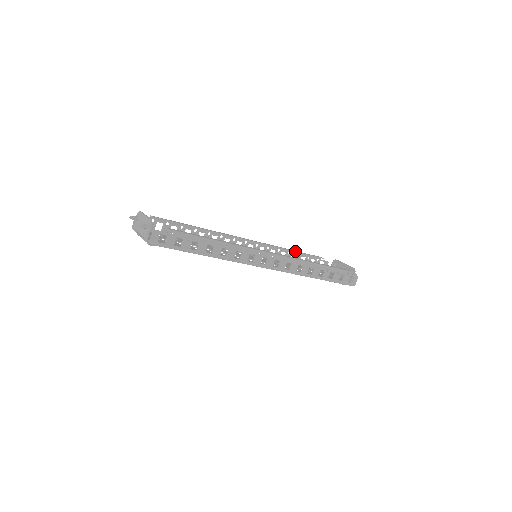
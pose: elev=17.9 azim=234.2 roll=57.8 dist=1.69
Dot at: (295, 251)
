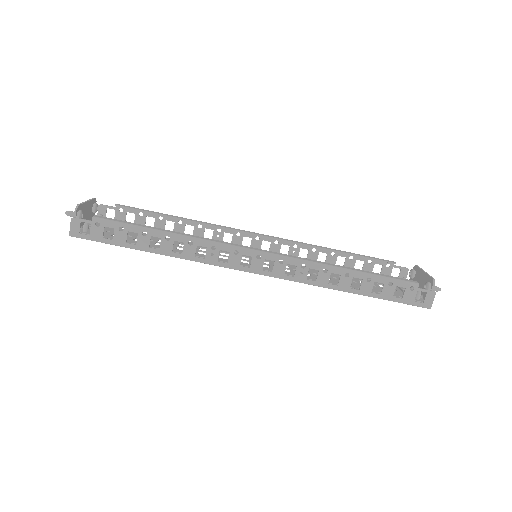
Dot at: (340, 251)
